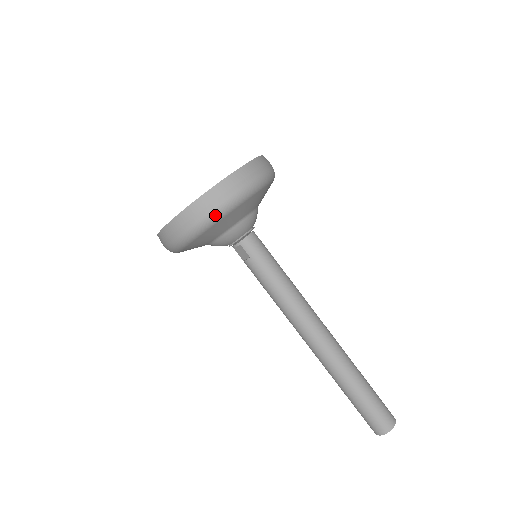
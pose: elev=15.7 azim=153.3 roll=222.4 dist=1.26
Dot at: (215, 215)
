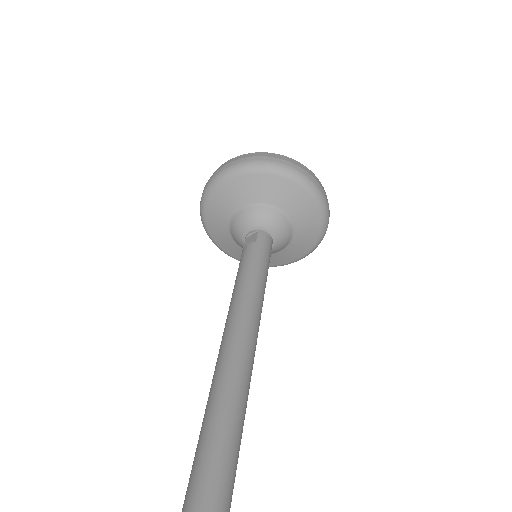
Dot at: (282, 167)
